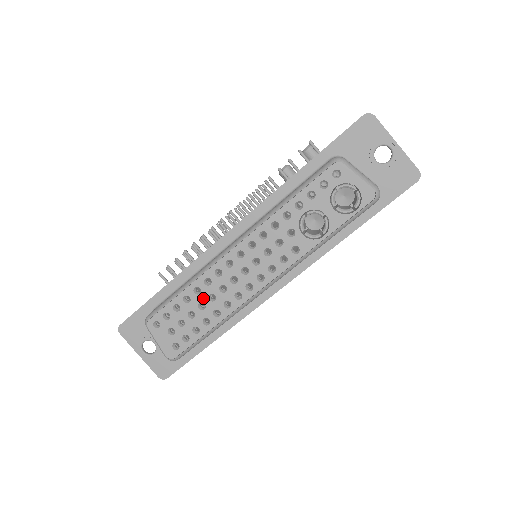
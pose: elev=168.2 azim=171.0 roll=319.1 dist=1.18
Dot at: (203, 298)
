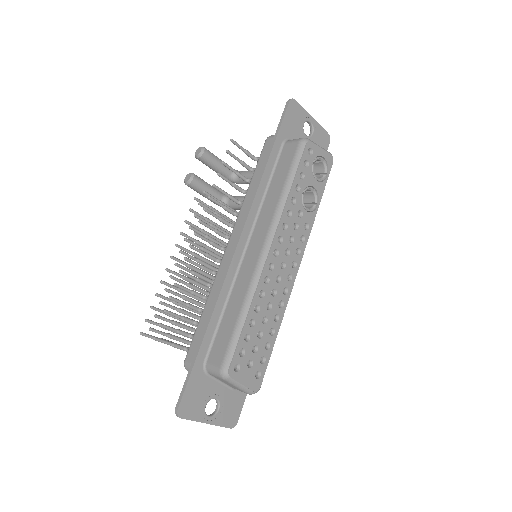
Dot at: (263, 312)
